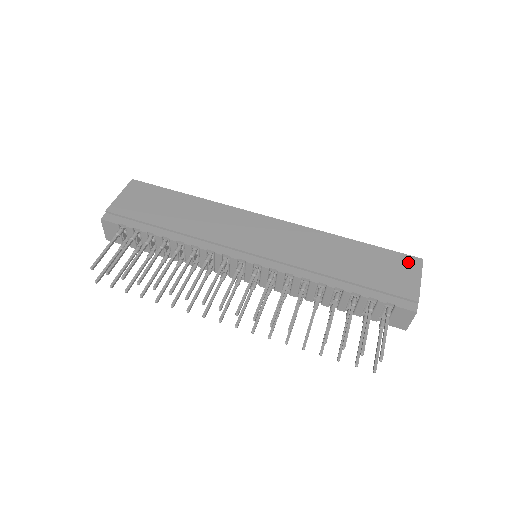
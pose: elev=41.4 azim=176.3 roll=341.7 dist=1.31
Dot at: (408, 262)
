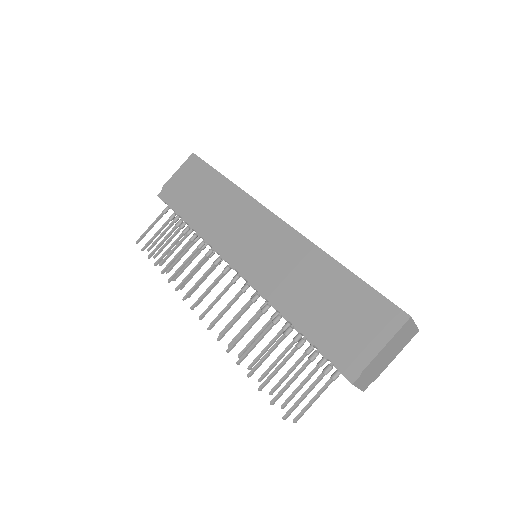
Dot at: (387, 315)
